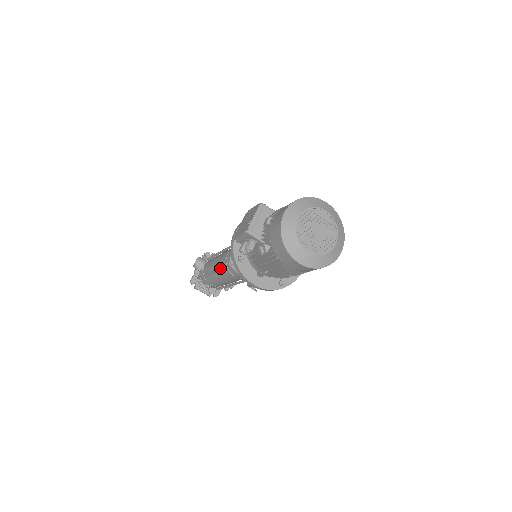
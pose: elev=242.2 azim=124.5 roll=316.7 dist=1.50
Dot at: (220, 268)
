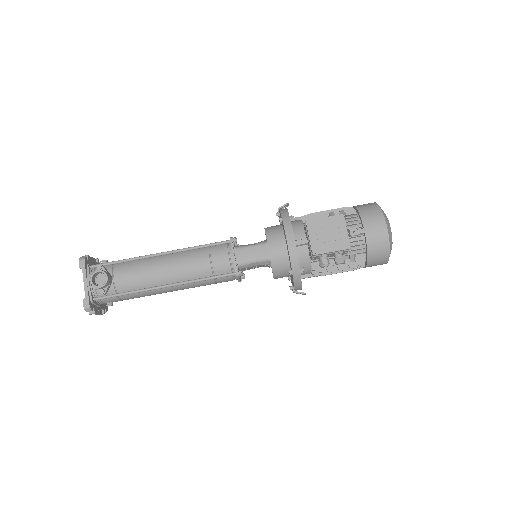
Dot at: (200, 280)
